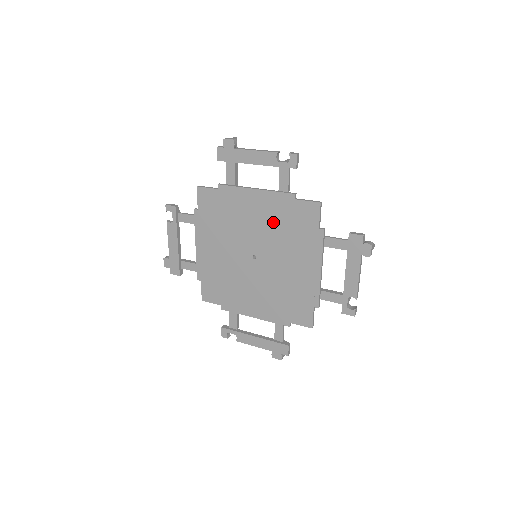
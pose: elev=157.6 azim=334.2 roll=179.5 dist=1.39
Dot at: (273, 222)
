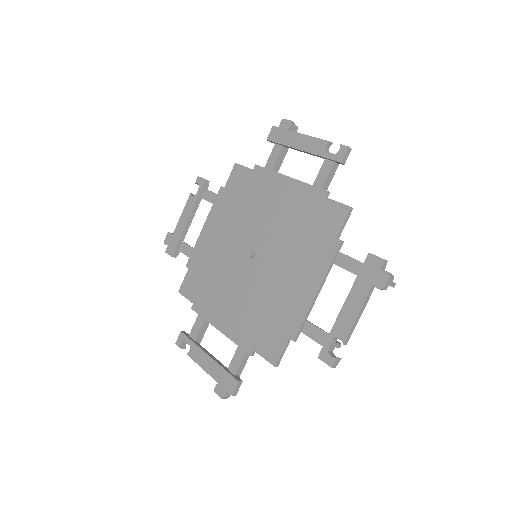
Dot at: (232, 218)
